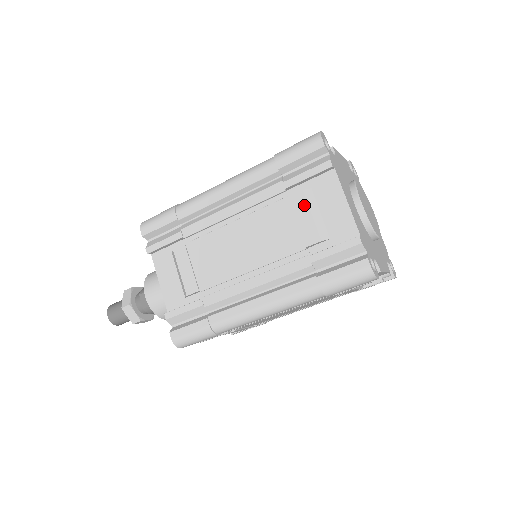
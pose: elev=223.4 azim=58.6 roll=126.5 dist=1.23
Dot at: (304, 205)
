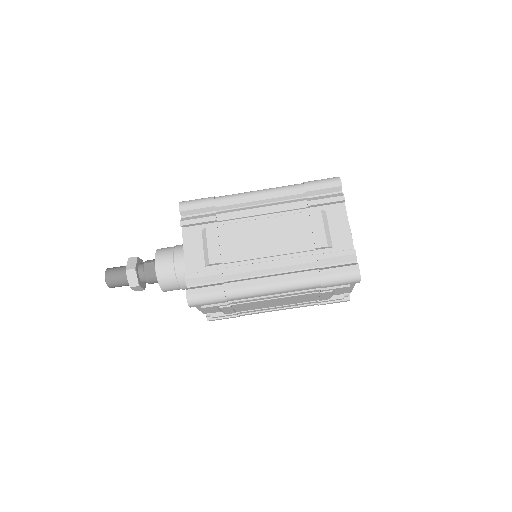
Dot at: (320, 220)
